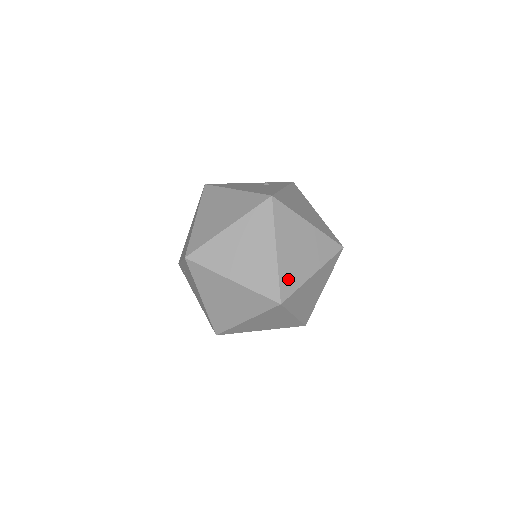
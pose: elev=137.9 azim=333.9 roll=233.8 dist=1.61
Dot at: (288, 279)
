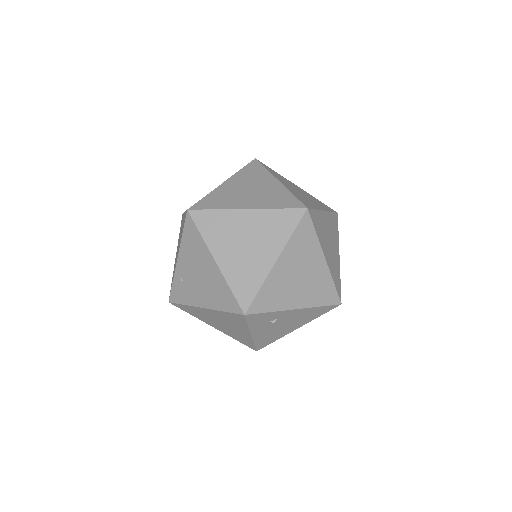
Dot at: (302, 200)
